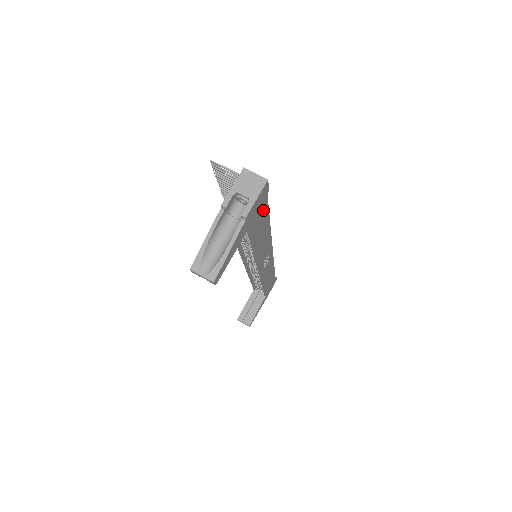
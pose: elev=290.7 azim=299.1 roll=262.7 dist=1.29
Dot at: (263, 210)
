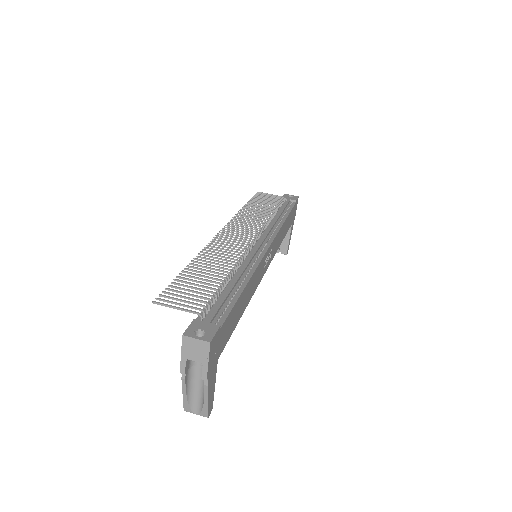
Dot at: (226, 325)
